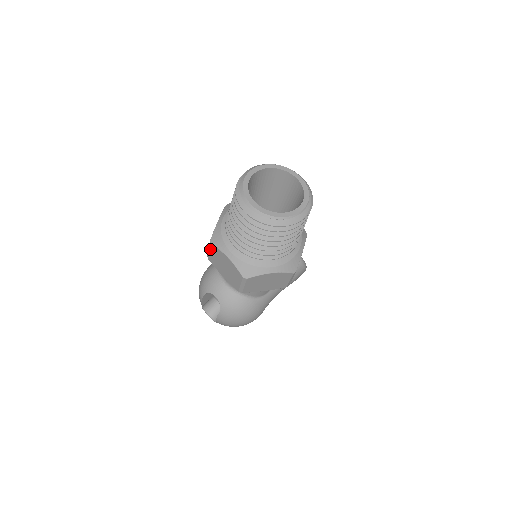
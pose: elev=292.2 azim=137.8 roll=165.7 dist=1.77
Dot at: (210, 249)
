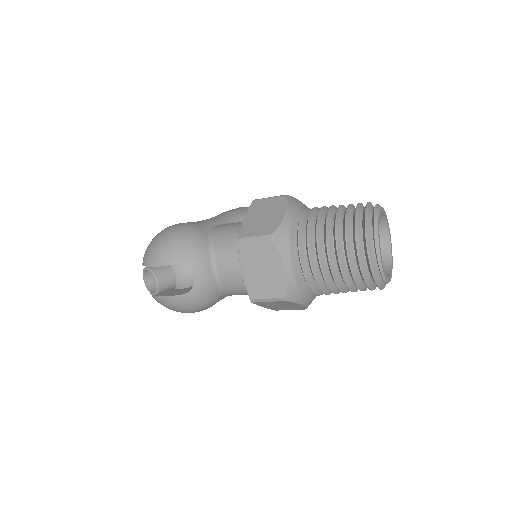
Dot at: (261, 241)
